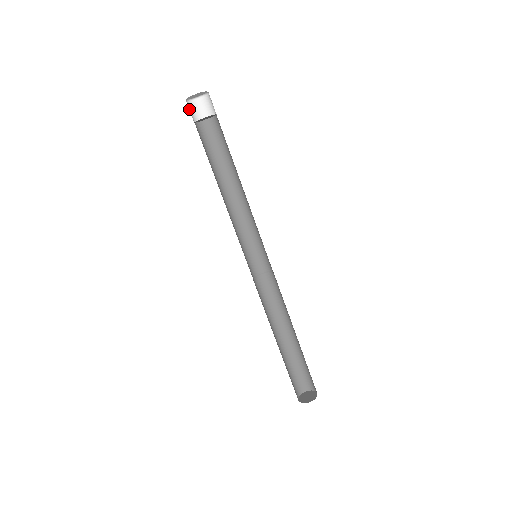
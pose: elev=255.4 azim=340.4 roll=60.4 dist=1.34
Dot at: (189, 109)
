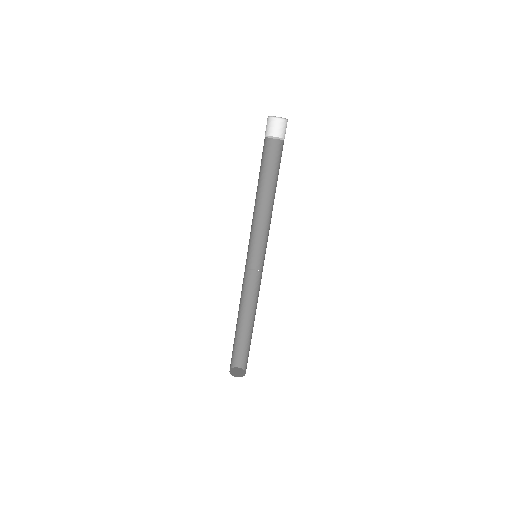
Dot at: occluded
